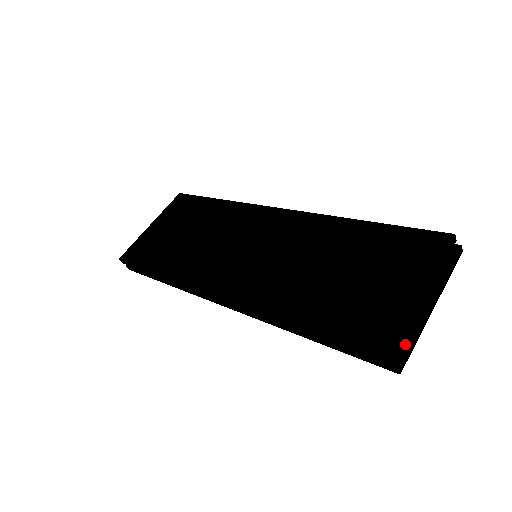
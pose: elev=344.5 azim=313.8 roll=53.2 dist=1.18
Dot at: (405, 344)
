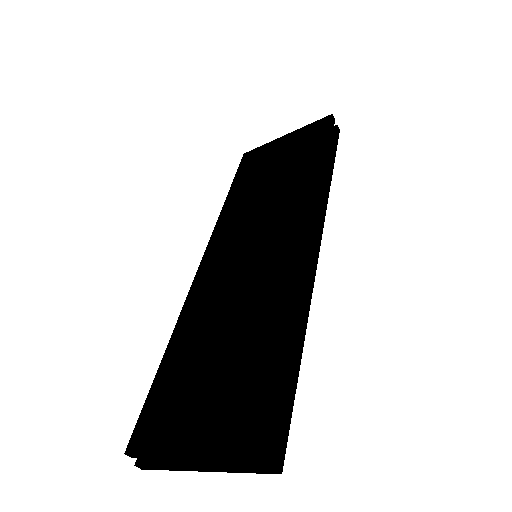
Dot at: (155, 460)
